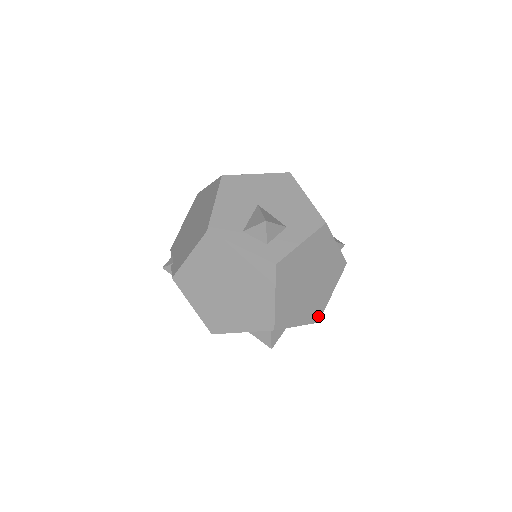
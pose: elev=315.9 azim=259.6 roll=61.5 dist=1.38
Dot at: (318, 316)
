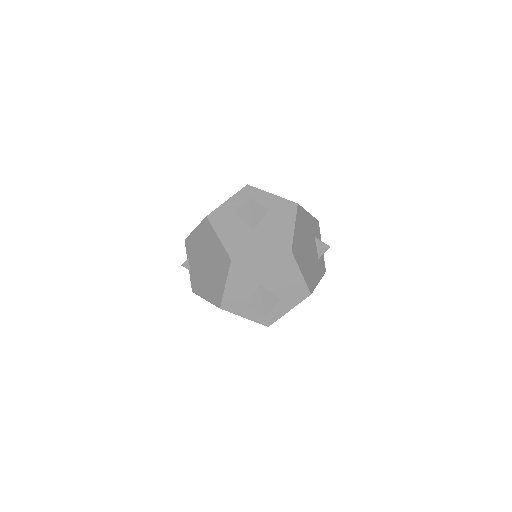
Dot at: occluded
